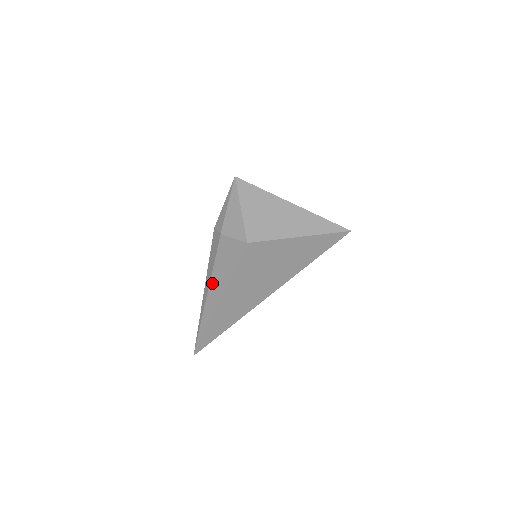
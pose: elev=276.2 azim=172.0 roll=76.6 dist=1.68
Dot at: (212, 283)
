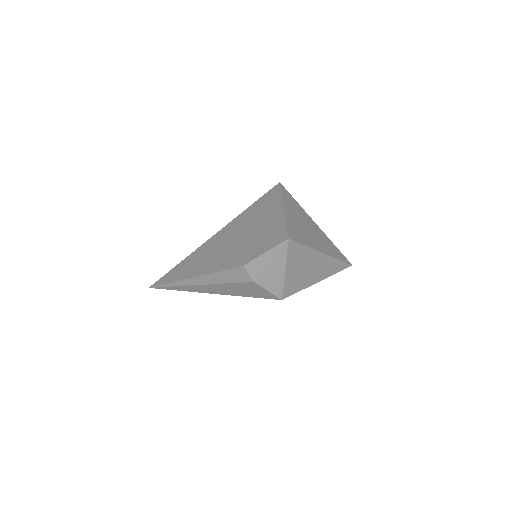
Dot at: (214, 286)
